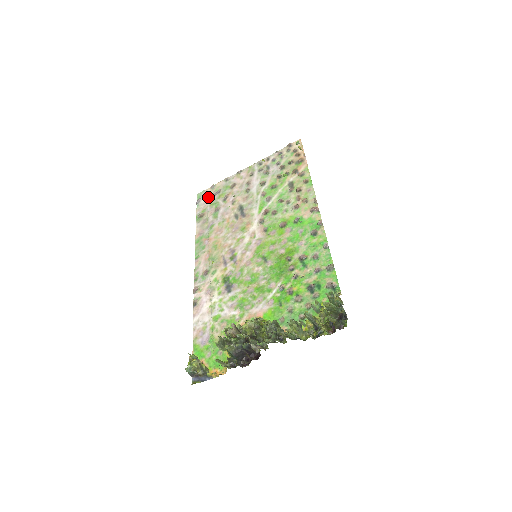
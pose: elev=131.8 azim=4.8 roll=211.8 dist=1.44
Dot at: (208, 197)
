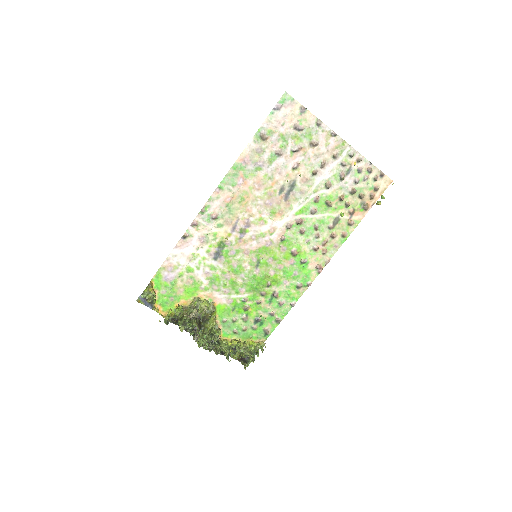
Dot at: (288, 119)
